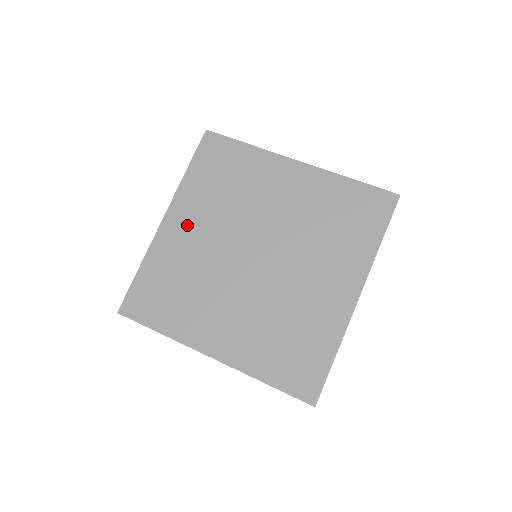
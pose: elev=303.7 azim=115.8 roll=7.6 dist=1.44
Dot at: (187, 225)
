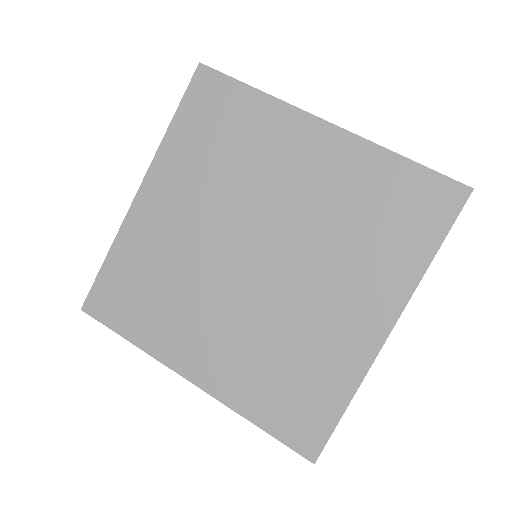
Dot at: (168, 203)
